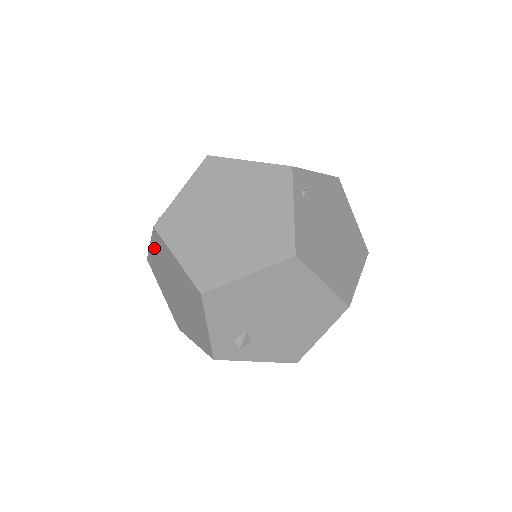
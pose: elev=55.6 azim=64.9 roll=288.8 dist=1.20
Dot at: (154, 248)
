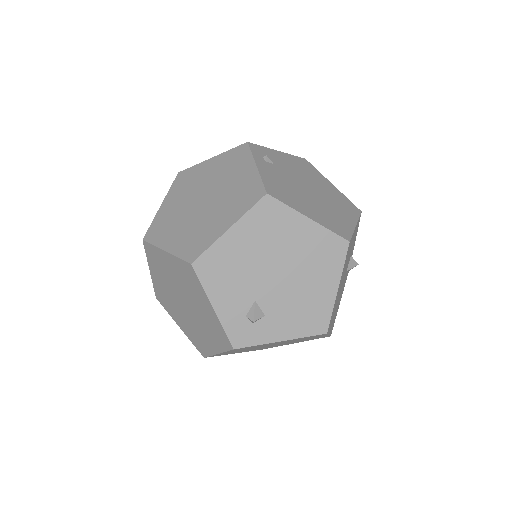
Dot at: (153, 269)
